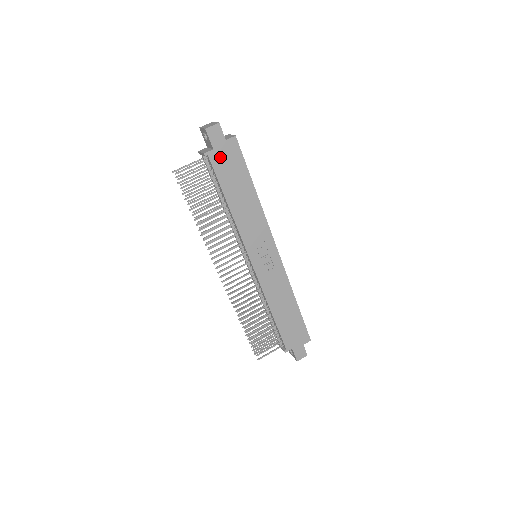
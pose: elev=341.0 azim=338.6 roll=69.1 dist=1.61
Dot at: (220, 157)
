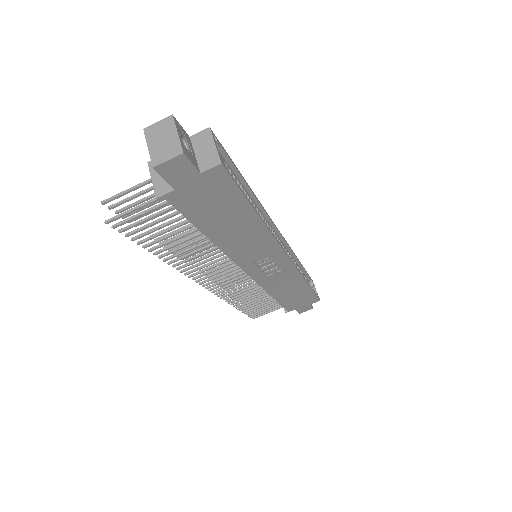
Dot at: (190, 195)
